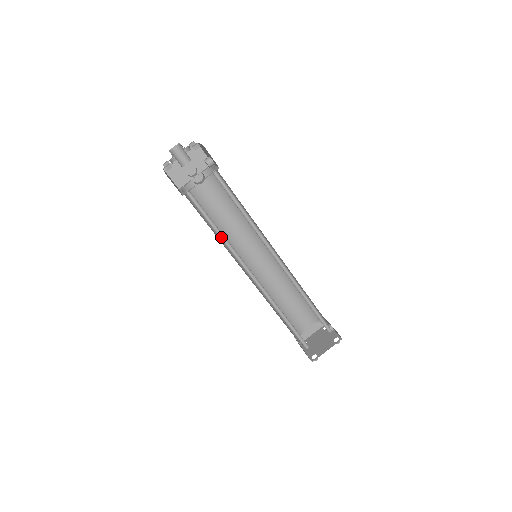
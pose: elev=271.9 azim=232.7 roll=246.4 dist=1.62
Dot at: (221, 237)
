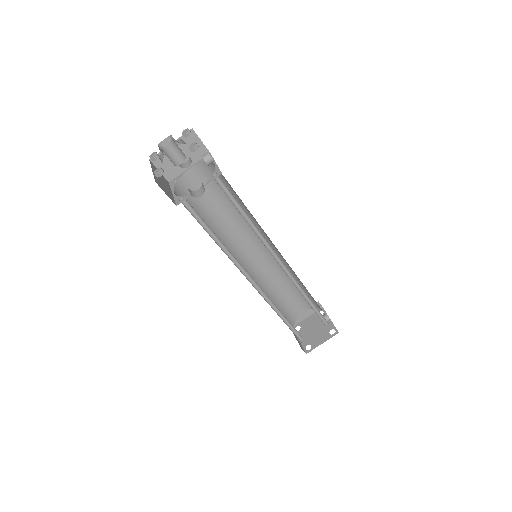
Dot at: (219, 244)
